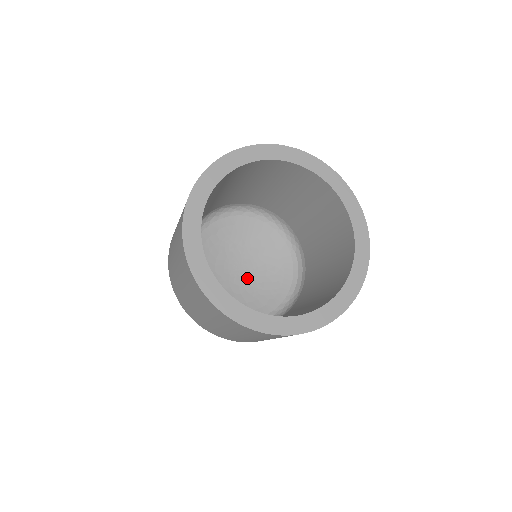
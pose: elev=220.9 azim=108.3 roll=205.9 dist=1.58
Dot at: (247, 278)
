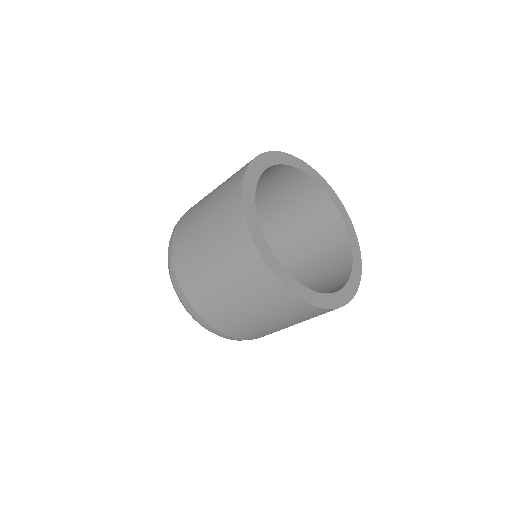
Dot at: occluded
